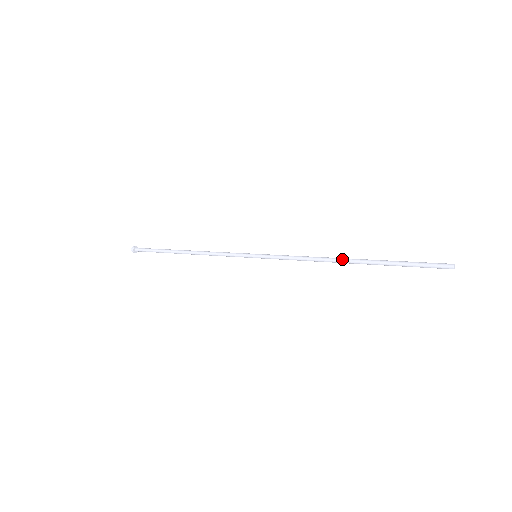
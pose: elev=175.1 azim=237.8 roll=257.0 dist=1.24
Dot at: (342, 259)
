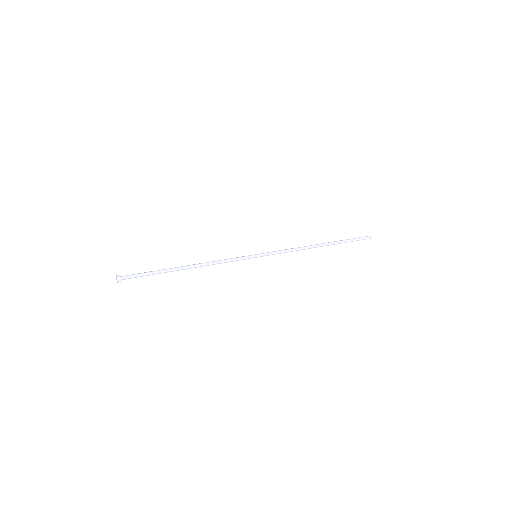
Dot at: (317, 245)
